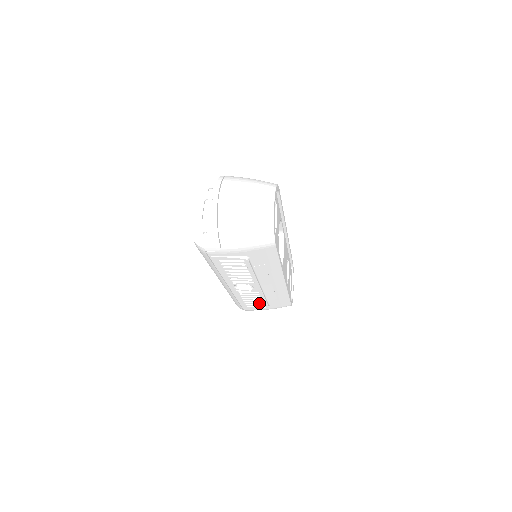
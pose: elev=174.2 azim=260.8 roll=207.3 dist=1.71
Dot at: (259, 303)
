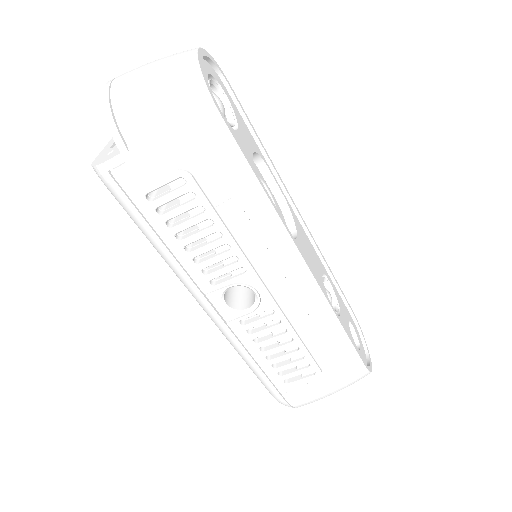
Dot at: (297, 361)
